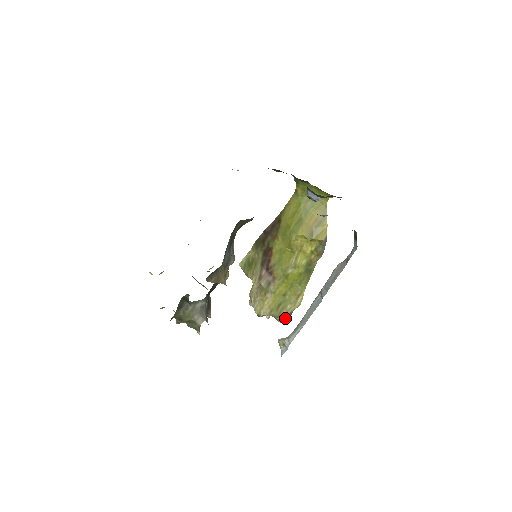
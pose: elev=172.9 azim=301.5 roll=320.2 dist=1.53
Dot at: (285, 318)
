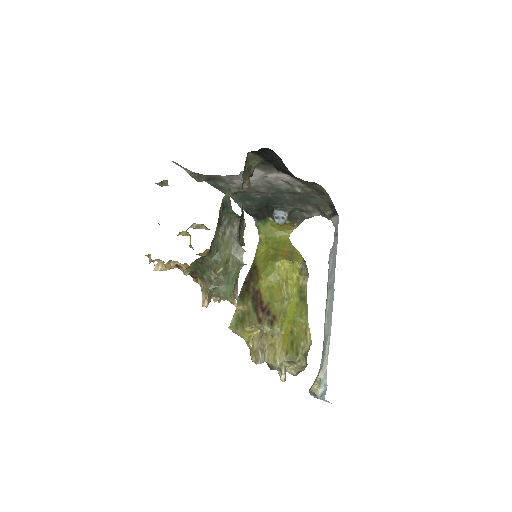
Dot at: (304, 358)
